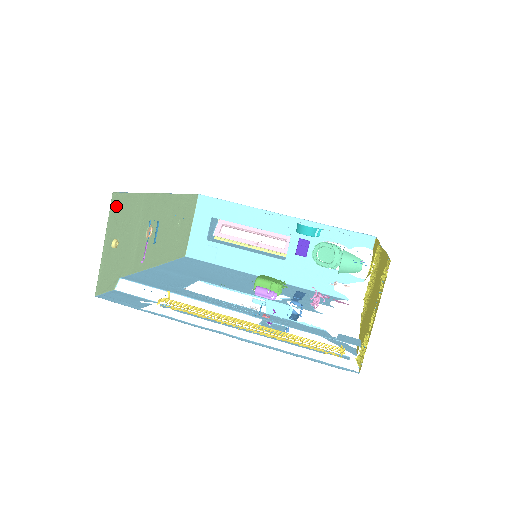
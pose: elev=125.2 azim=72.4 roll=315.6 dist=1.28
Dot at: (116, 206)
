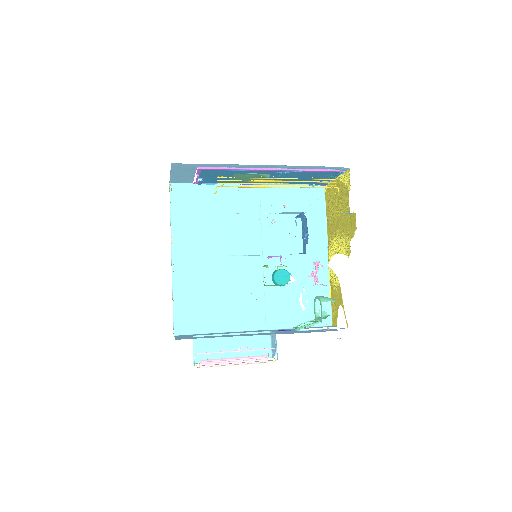
Dot at: occluded
